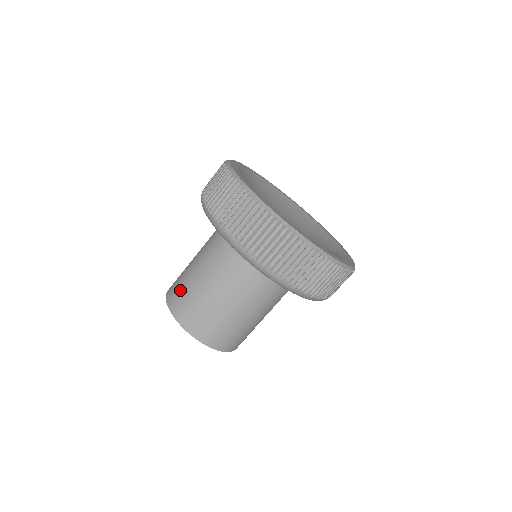
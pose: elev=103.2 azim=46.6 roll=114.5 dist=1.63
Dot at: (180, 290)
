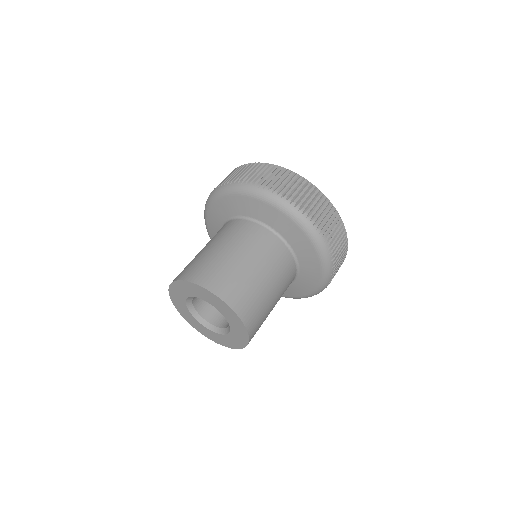
Dot at: (192, 264)
